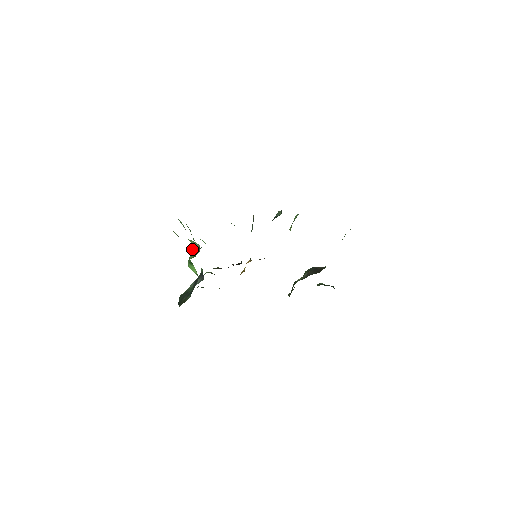
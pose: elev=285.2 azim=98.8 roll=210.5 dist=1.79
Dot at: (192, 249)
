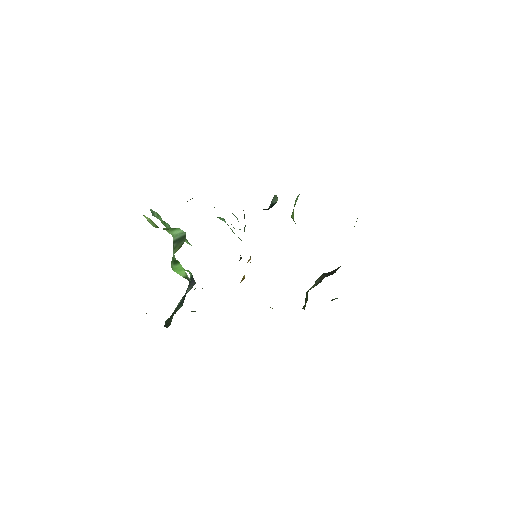
Dot at: (175, 243)
